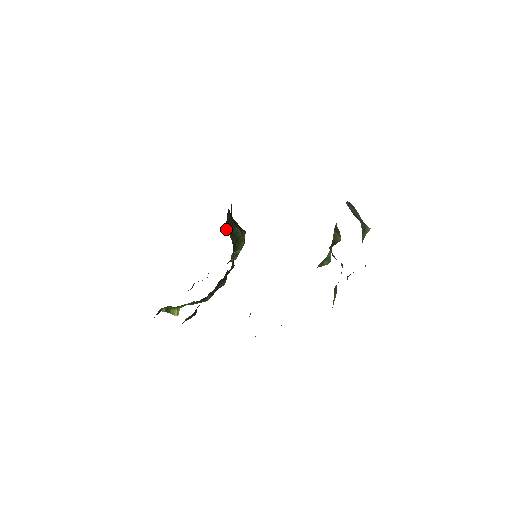
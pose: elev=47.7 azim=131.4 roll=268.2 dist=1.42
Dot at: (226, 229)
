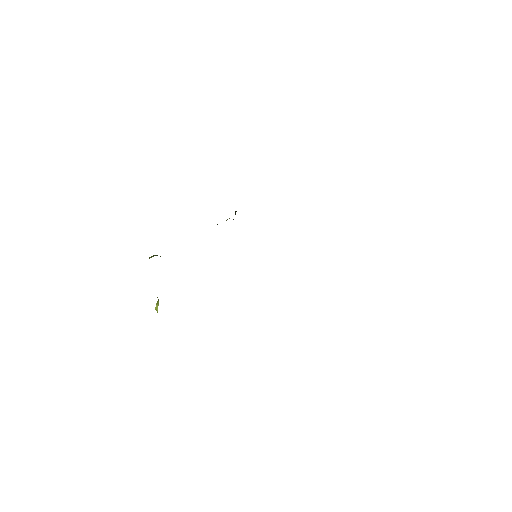
Dot at: occluded
